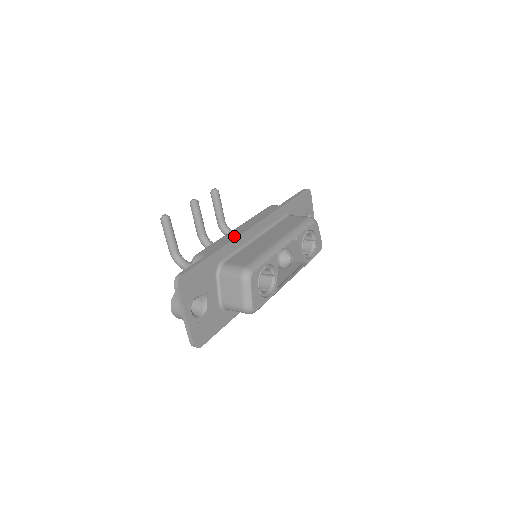
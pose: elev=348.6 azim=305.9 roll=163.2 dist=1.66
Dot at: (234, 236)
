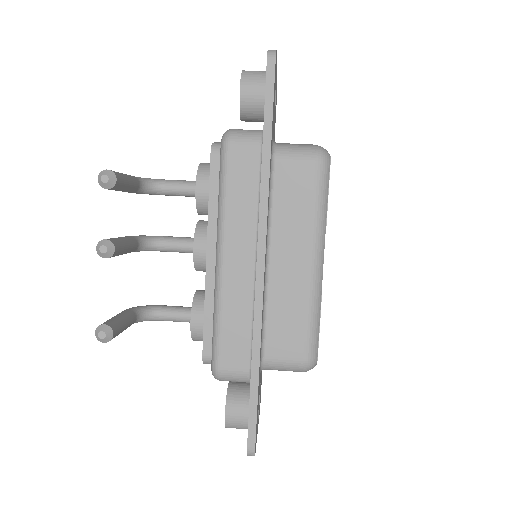
Dot at: (255, 317)
